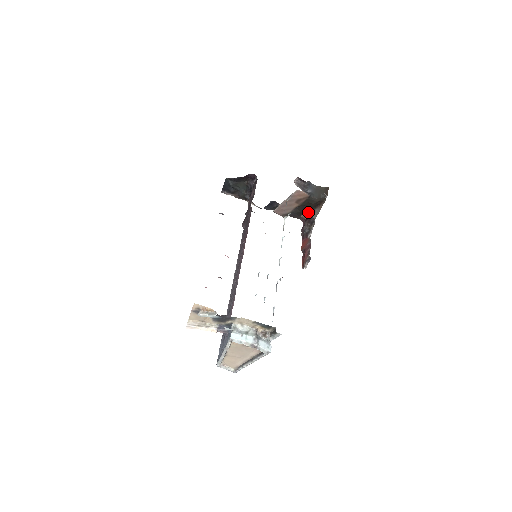
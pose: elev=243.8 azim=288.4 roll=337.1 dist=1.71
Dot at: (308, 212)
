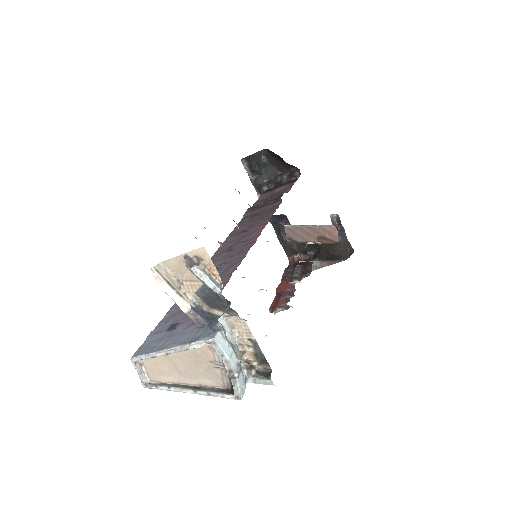
Dot at: (304, 257)
